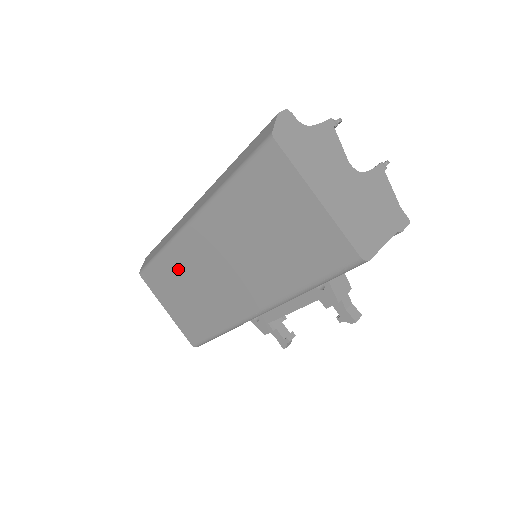
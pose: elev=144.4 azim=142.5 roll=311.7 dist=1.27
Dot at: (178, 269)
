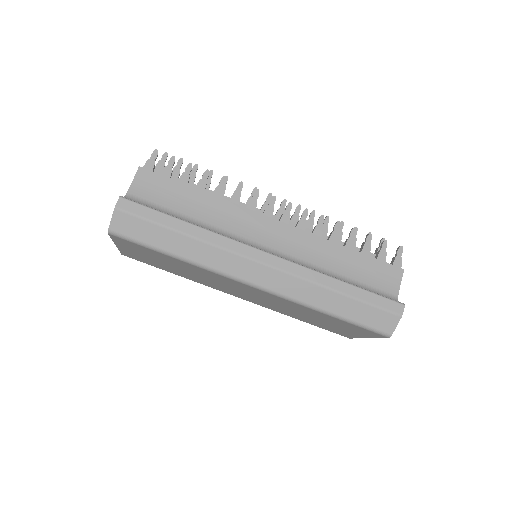
Dot at: (188, 268)
